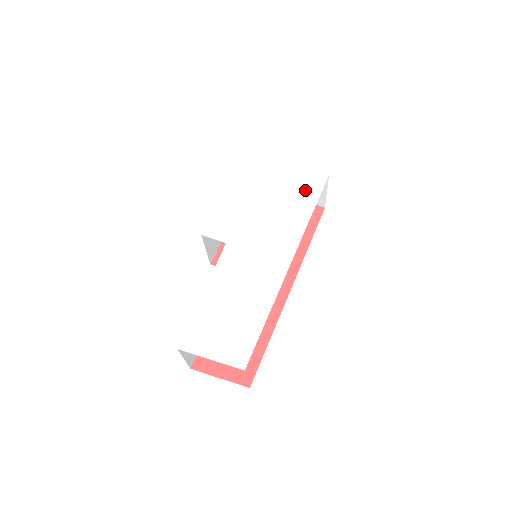
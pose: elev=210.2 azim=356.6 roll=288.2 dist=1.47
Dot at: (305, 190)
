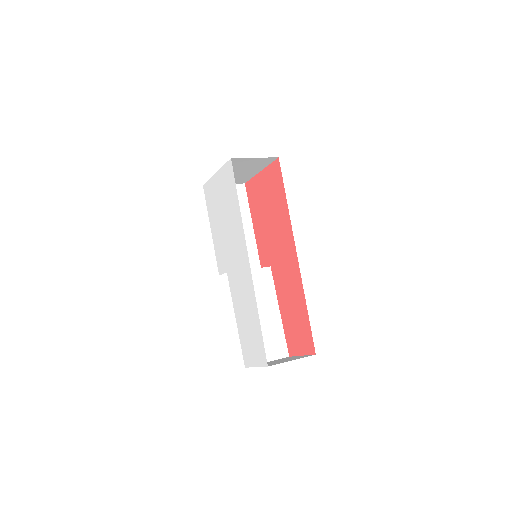
Dot at: (230, 189)
